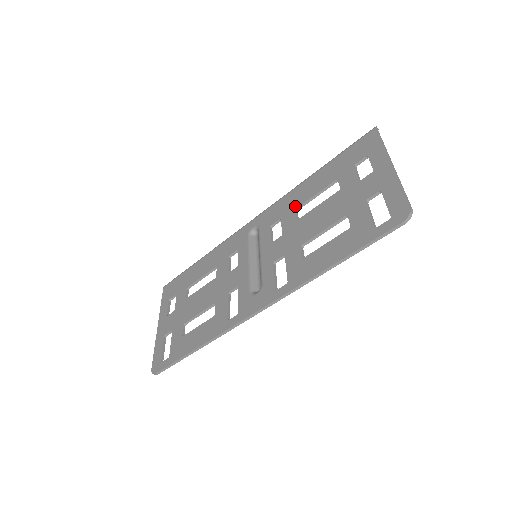
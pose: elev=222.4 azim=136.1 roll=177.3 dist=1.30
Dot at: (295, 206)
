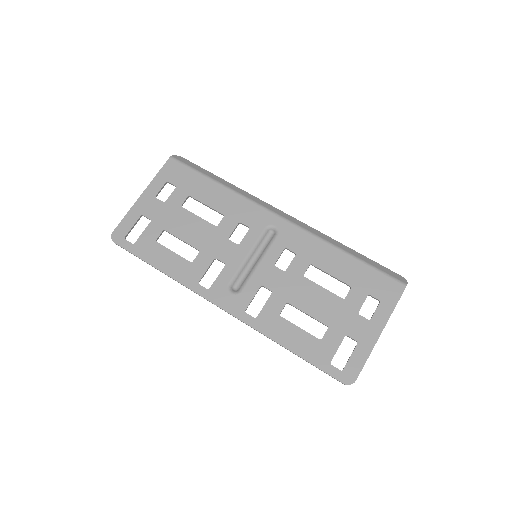
Dot at: (313, 261)
